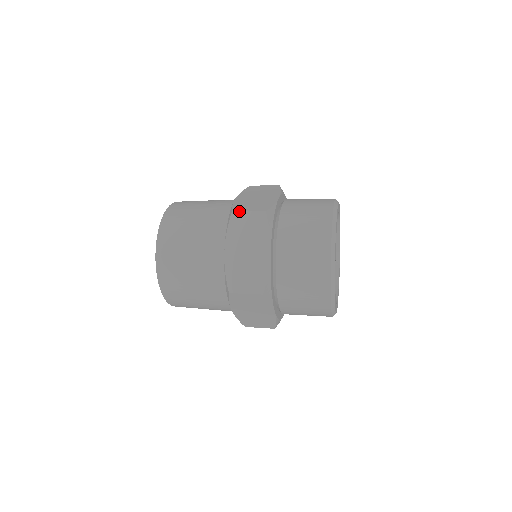
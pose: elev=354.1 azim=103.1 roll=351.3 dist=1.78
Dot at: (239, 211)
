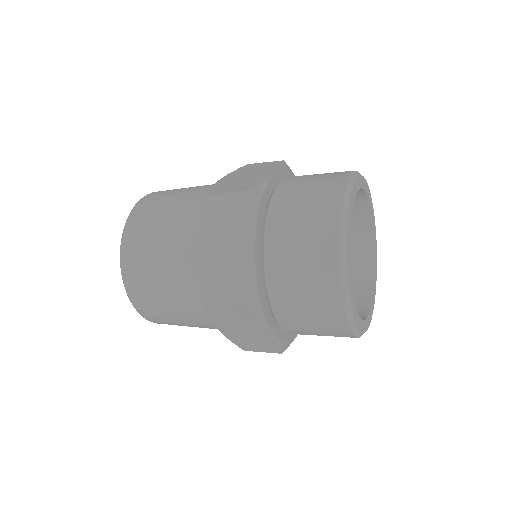
Dot at: (214, 193)
